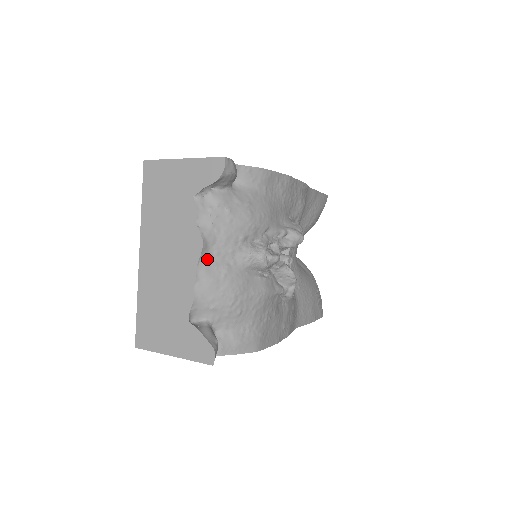
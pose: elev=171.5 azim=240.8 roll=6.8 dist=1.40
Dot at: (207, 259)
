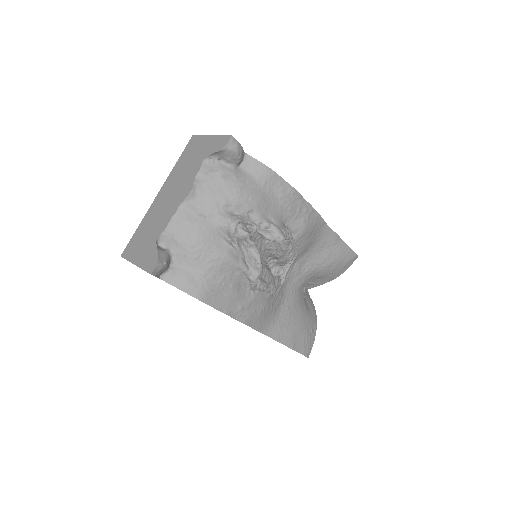
Dot at: (190, 204)
